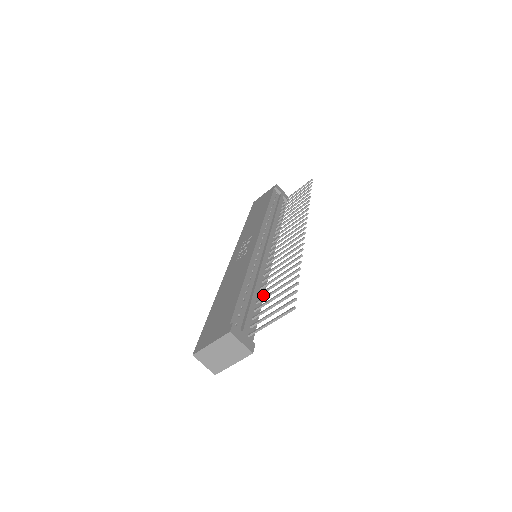
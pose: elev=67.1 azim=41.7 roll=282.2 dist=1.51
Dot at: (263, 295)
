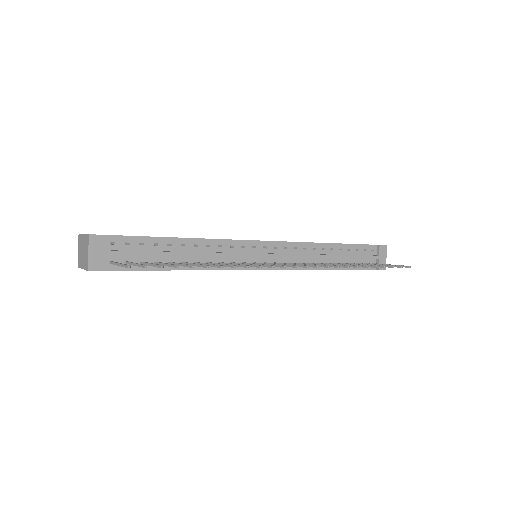
Dot at: (189, 269)
